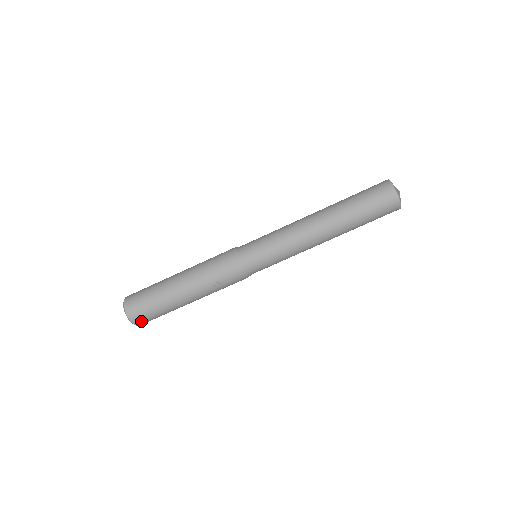
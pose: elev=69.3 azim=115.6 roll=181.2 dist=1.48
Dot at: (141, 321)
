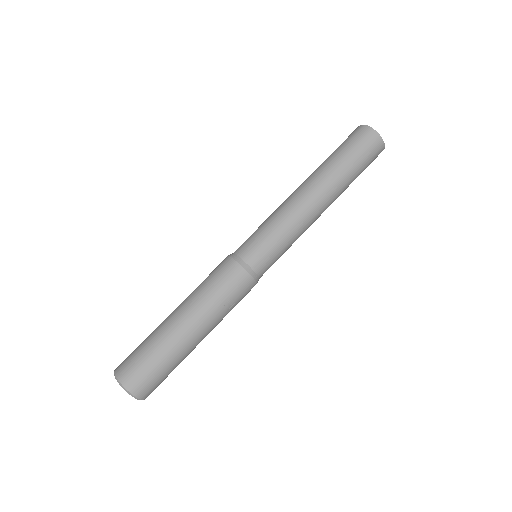
Dot at: (151, 392)
